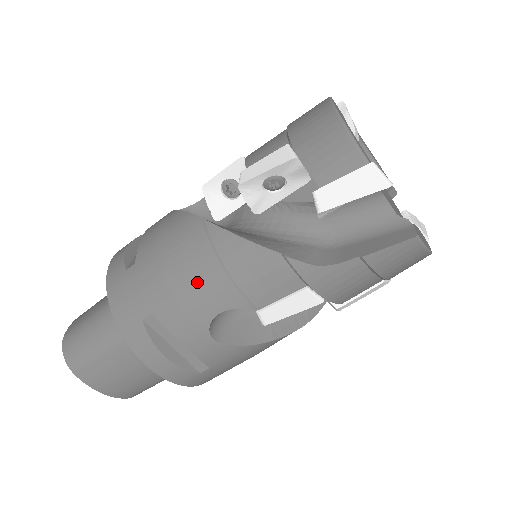
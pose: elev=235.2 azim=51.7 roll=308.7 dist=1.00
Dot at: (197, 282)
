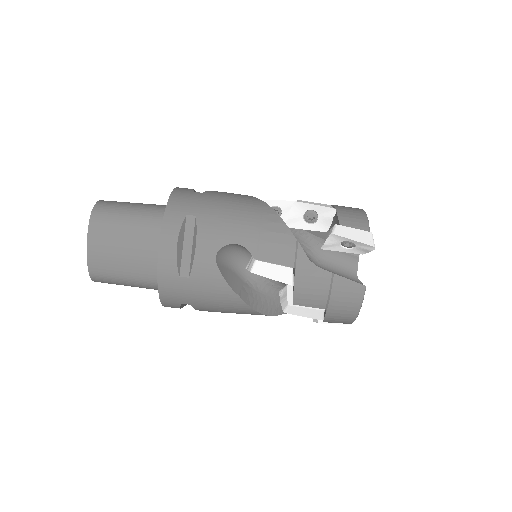
Dot at: (239, 220)
